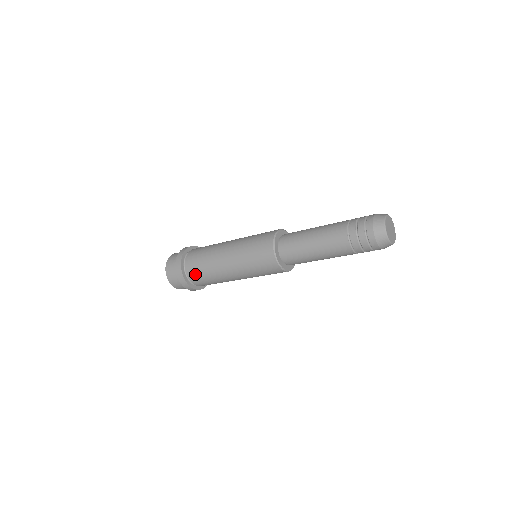
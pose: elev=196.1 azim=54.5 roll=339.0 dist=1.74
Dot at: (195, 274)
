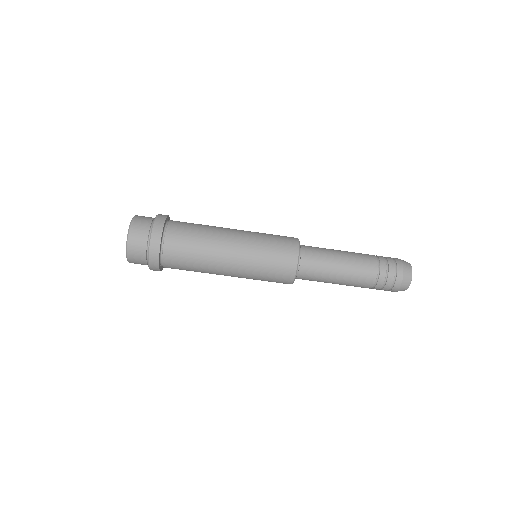
Dot at: (181, 229)
